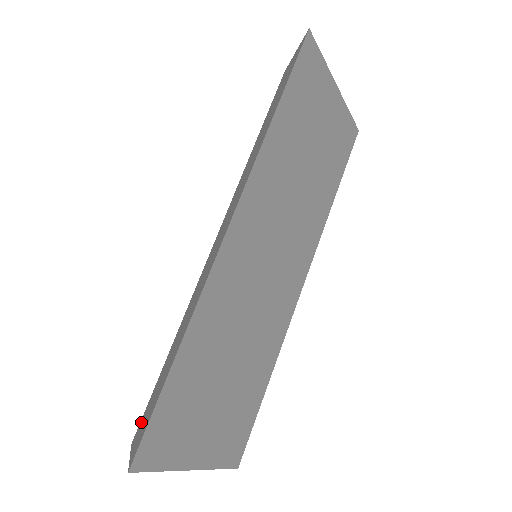
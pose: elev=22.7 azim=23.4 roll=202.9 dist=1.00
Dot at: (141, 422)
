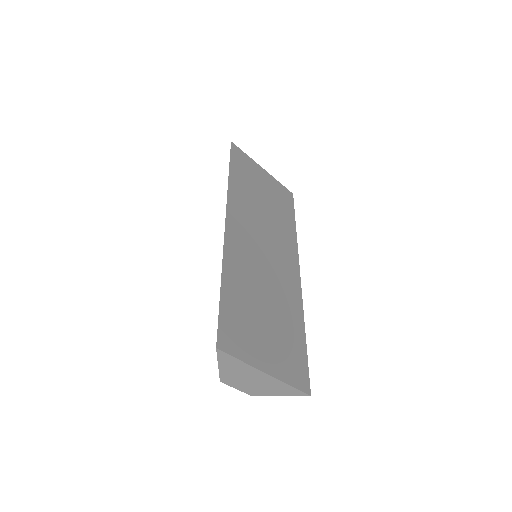
Dot at: occluded
